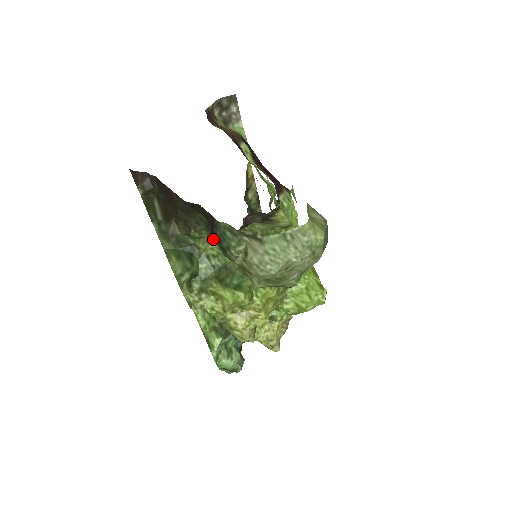
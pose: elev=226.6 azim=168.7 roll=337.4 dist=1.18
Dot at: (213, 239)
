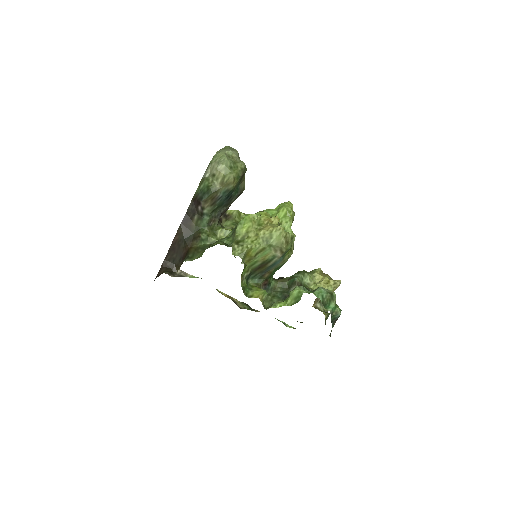
Dot at: (202, 200)
